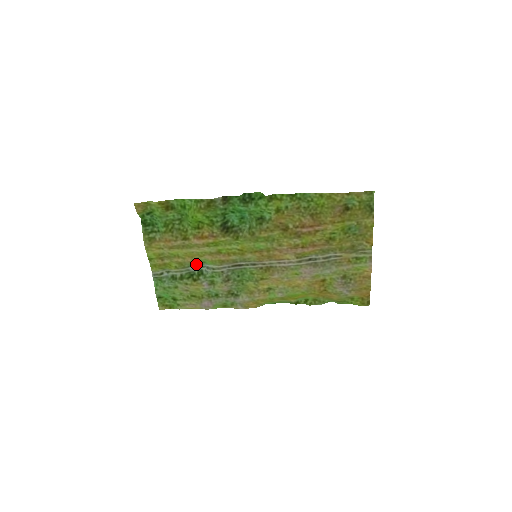
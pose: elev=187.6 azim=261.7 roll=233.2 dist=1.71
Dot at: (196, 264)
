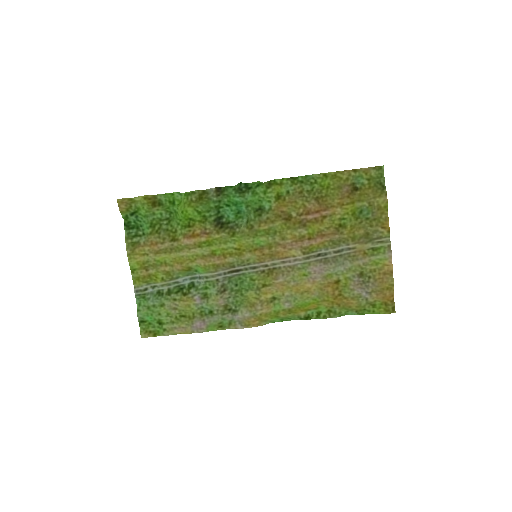
Dot at: (186, 274)
